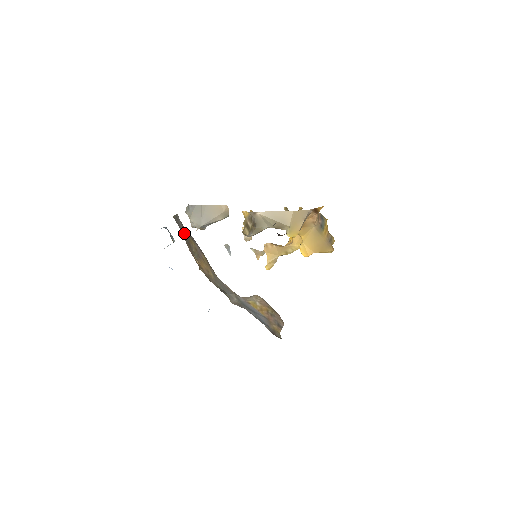
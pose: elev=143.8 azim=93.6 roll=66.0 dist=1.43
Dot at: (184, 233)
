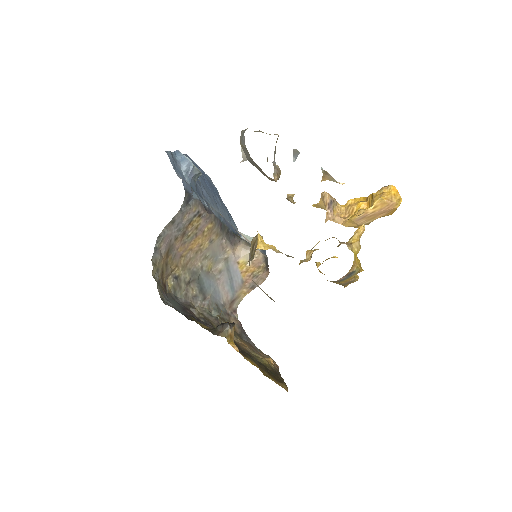
Dot at: (182, 225)
